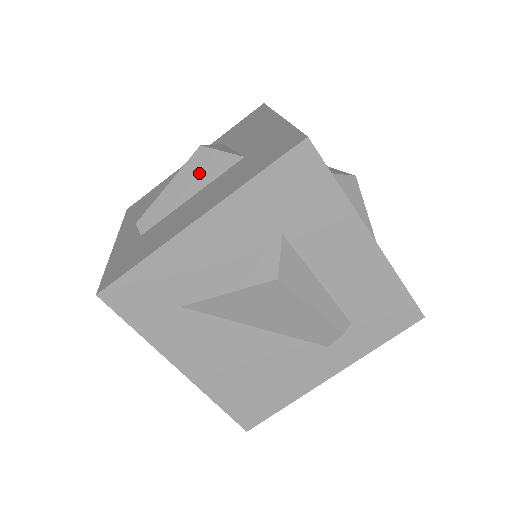
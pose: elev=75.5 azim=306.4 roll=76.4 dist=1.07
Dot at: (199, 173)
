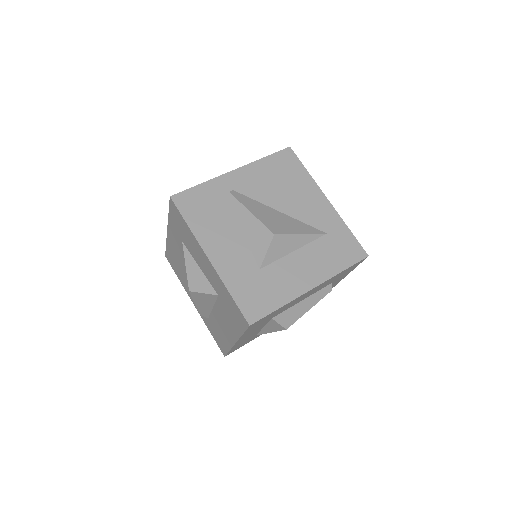
Dot at: (204, 301)
